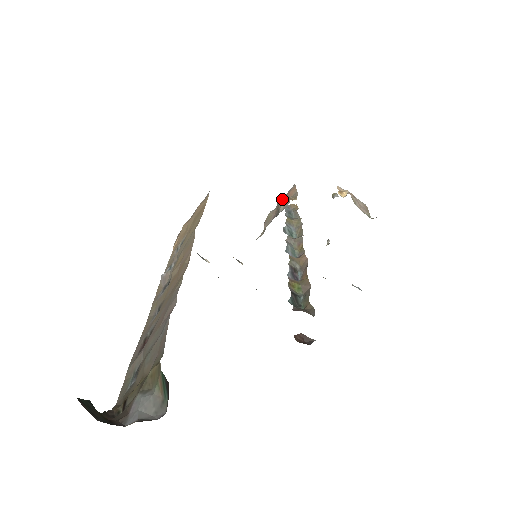
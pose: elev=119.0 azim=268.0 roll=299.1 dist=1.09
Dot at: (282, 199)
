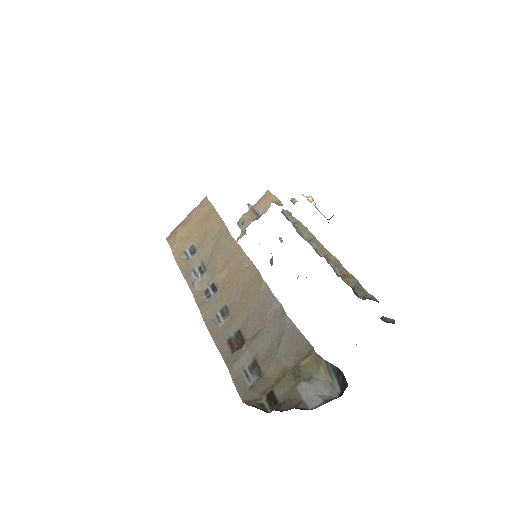
Dot at: (255, 203)
